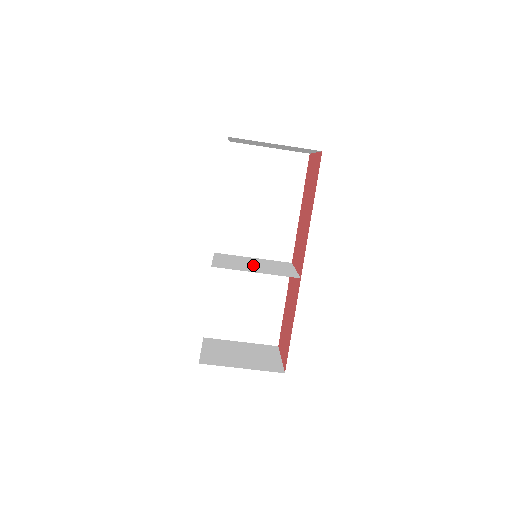
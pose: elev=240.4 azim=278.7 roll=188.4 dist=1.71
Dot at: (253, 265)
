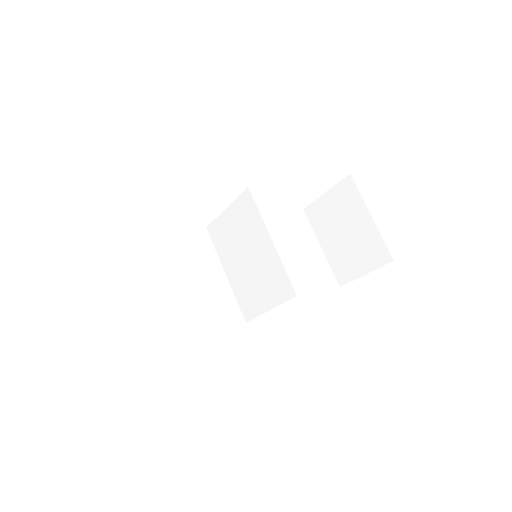
Dot at: (249, 254)
